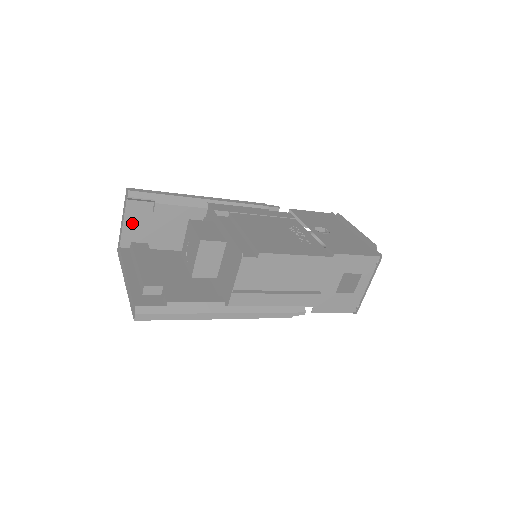
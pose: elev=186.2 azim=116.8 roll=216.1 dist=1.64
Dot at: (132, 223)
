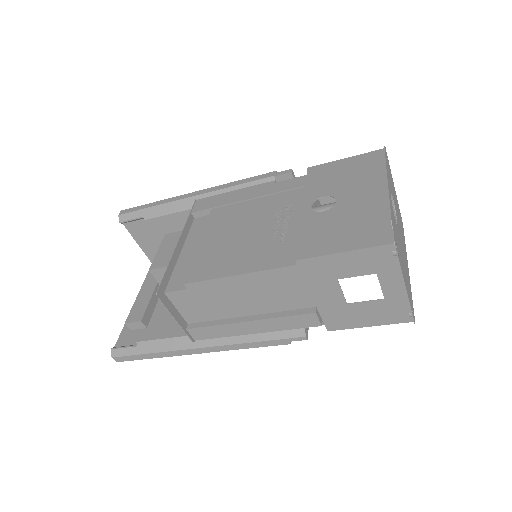
Dot at: (145, 241)
